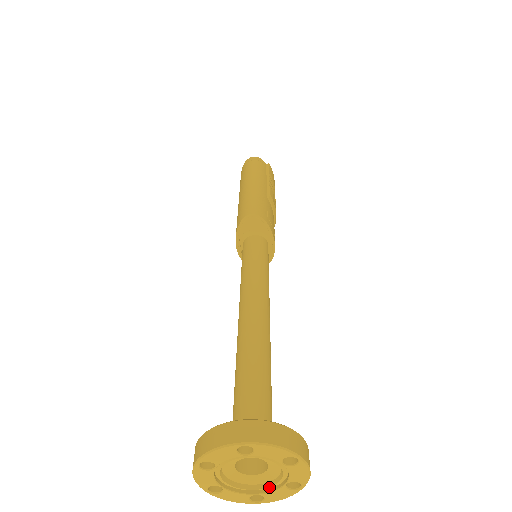
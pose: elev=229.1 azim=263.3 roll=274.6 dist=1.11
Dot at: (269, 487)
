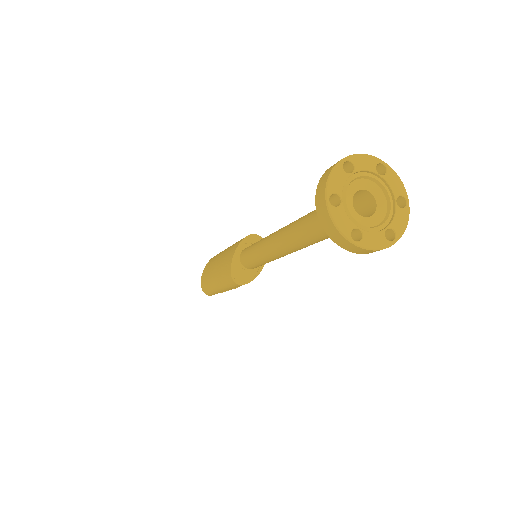
Dot at: (370, 228)
